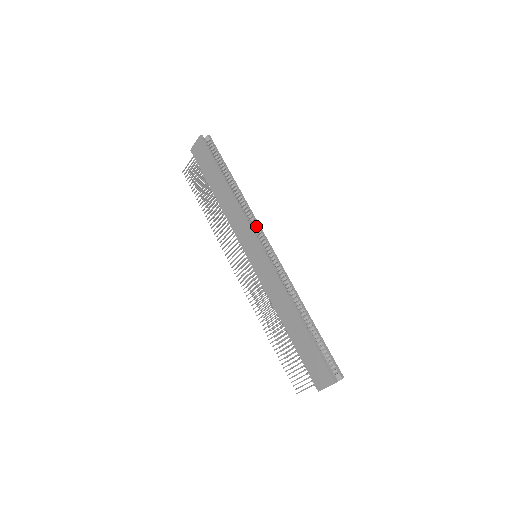
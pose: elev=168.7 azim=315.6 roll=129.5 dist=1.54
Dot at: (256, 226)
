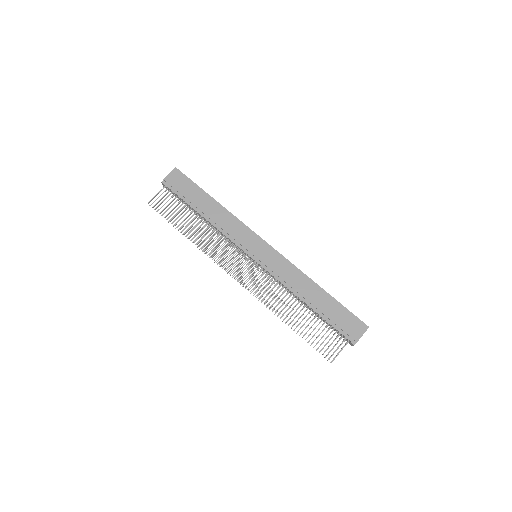
Dot at: occluded
